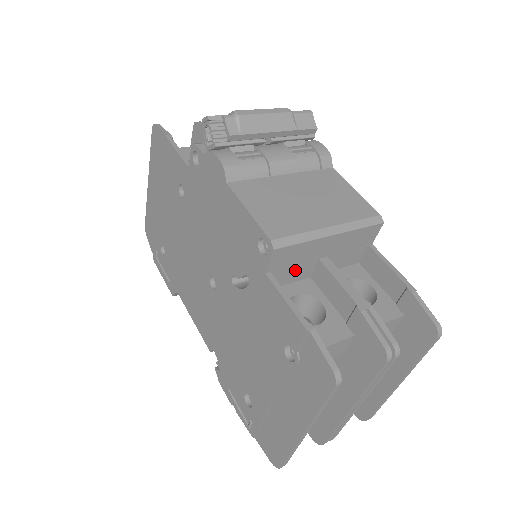
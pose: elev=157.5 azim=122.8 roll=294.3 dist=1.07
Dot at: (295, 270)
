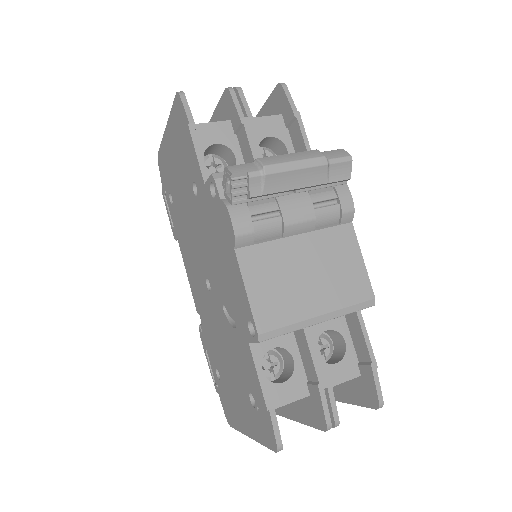
Dot at: occluded
